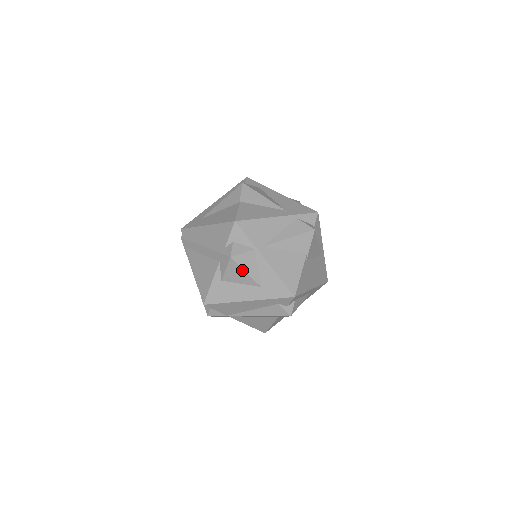
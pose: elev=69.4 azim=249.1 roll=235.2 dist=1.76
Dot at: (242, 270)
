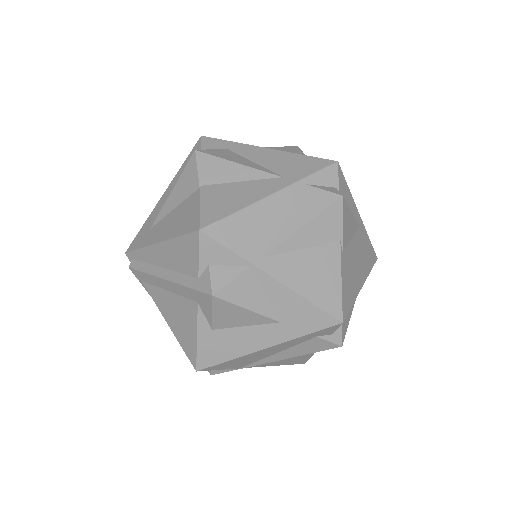
Dot at: (240, 308)
